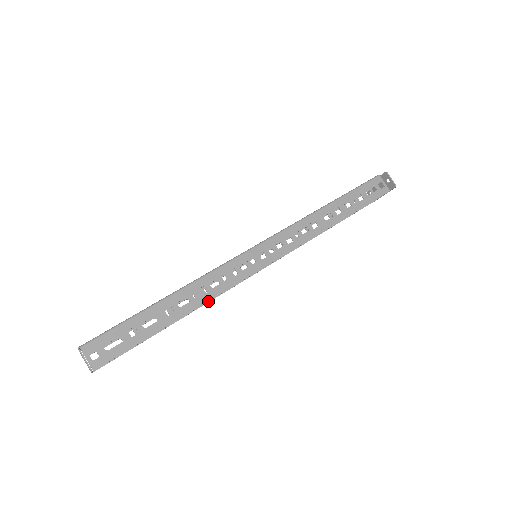
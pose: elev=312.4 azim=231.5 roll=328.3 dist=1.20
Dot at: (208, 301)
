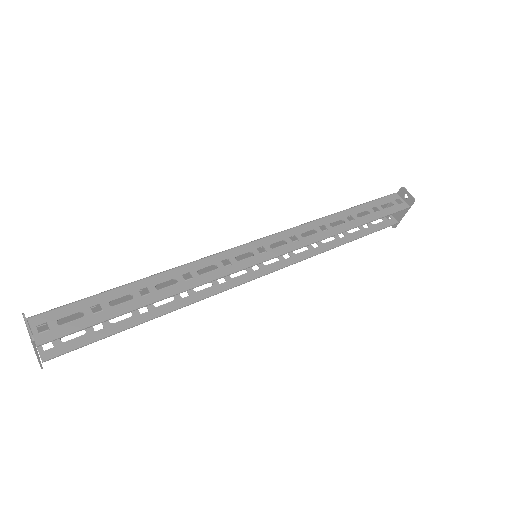
Dot at: (197, 300)
